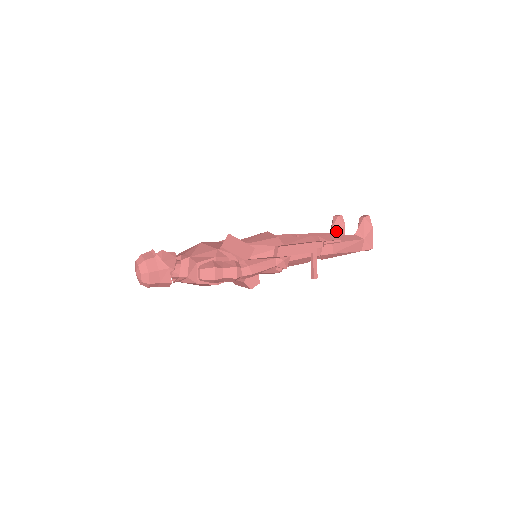
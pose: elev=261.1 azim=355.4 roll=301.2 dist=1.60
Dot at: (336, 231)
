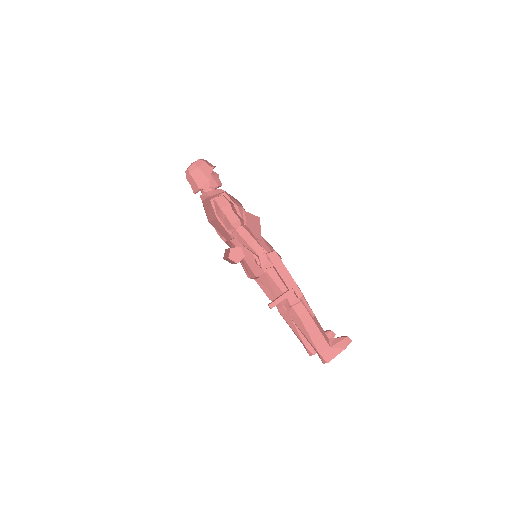
Dot at: occluded
